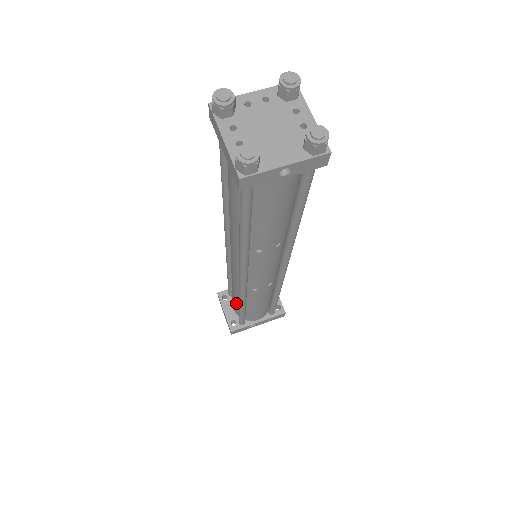
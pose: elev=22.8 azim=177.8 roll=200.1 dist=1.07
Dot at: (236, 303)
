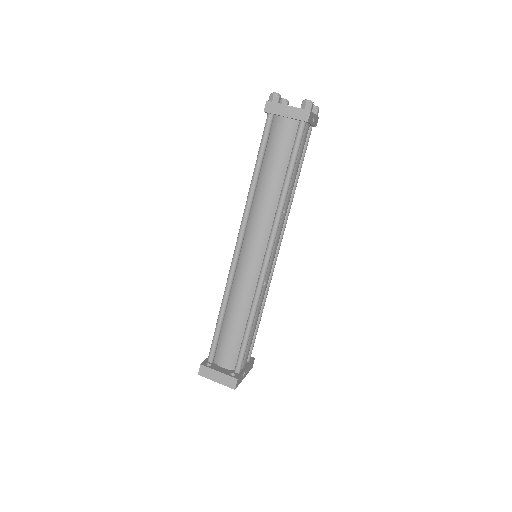
Dot at: (236, 338)
